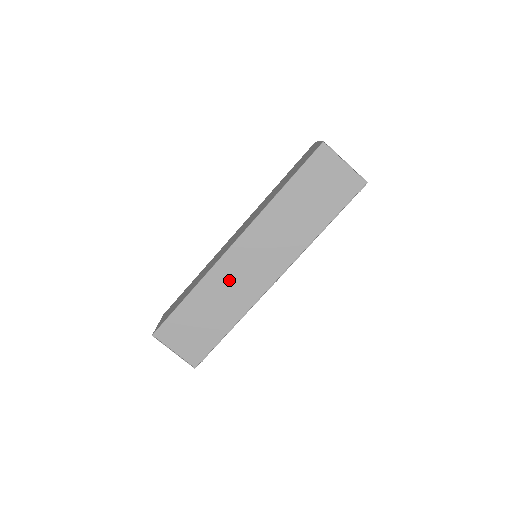
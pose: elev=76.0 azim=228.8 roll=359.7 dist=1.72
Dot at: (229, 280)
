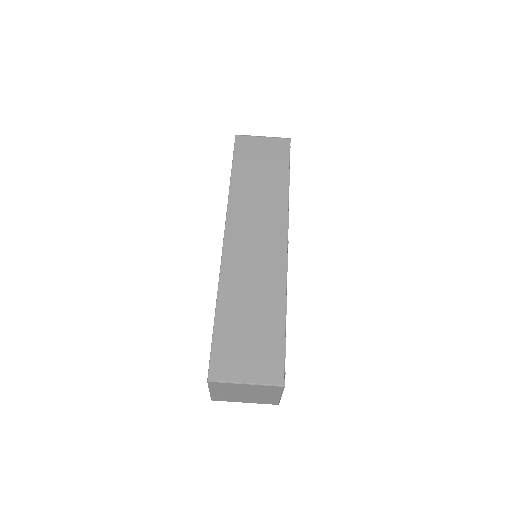
Dot at: (245, 269)
